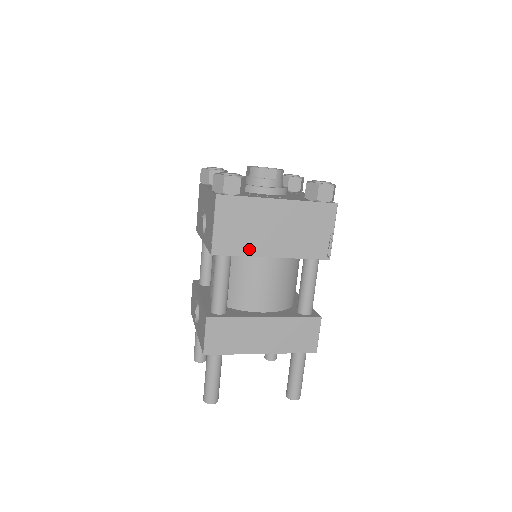
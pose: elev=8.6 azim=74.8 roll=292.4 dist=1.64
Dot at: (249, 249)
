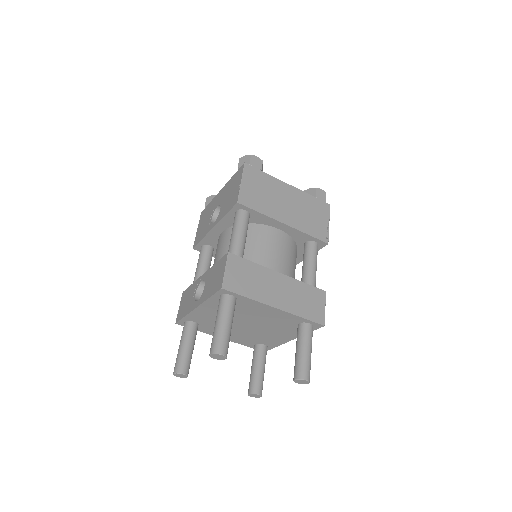
Dot at: (267, 210)
